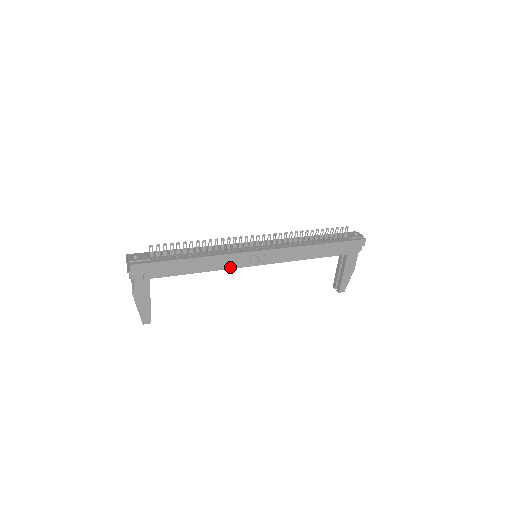
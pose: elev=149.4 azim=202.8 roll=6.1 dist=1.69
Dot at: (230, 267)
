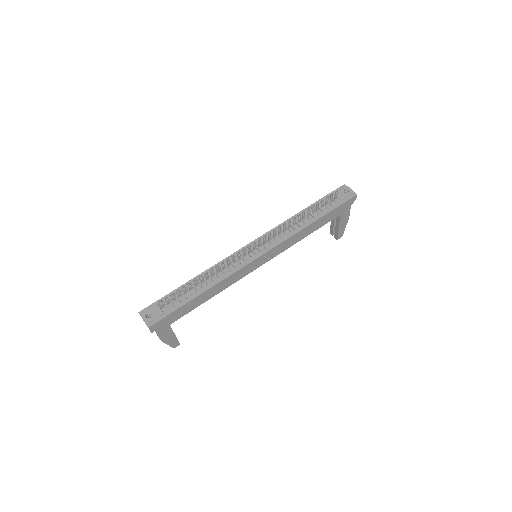
Dot at: (236, 280)
